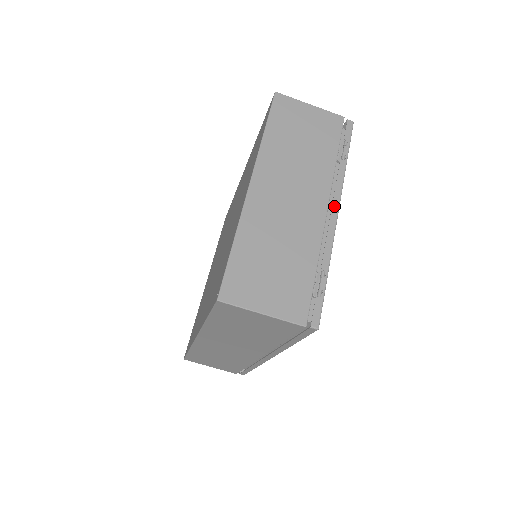
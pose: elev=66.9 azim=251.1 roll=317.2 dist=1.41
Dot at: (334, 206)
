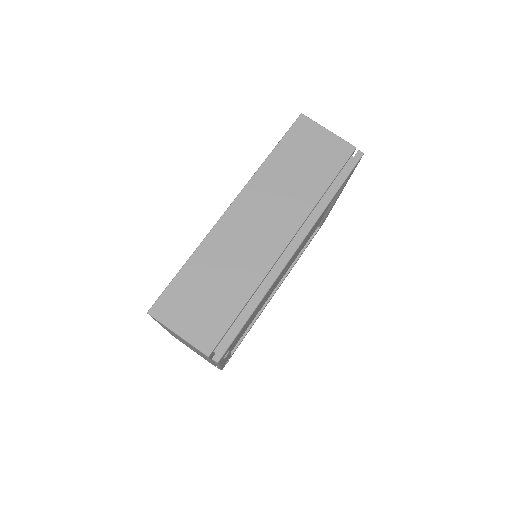
Dot at: occluded
